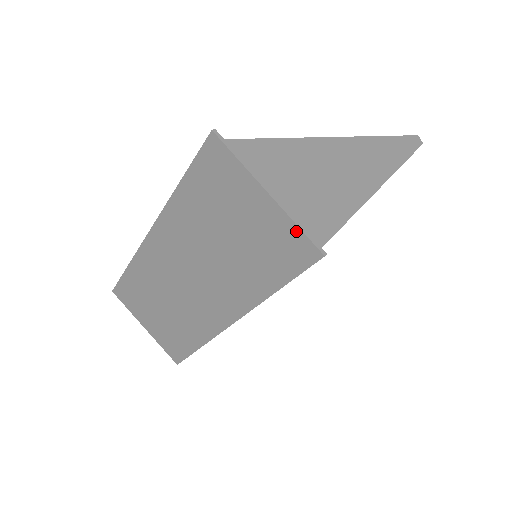
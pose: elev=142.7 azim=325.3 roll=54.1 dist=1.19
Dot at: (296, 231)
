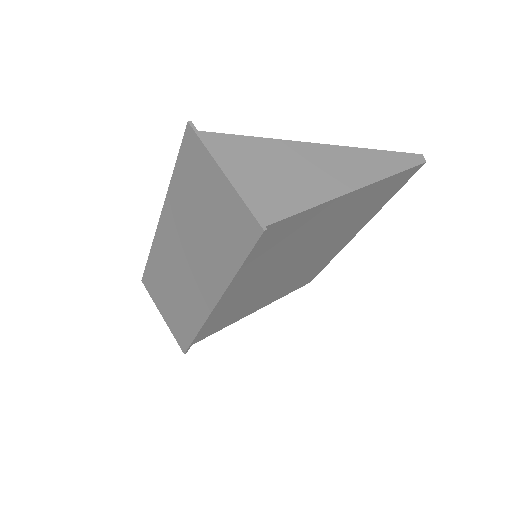
Dot at: (244, 208)
